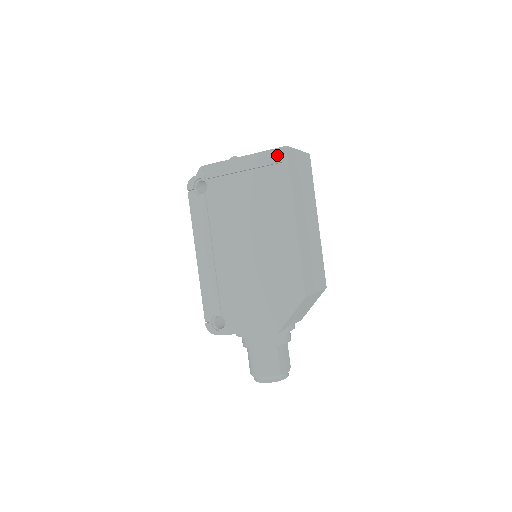
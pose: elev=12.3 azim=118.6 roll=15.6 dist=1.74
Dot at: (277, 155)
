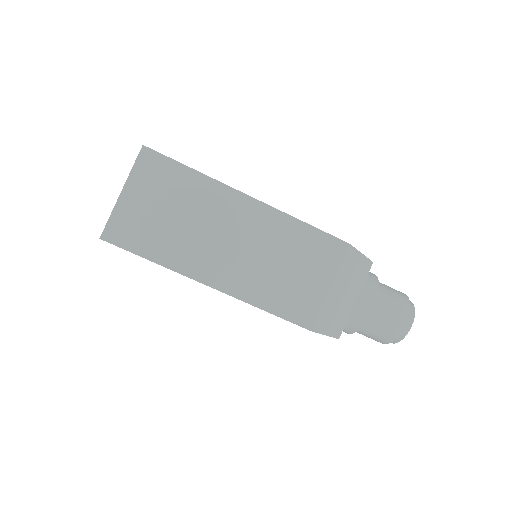
Dot at: occluded
